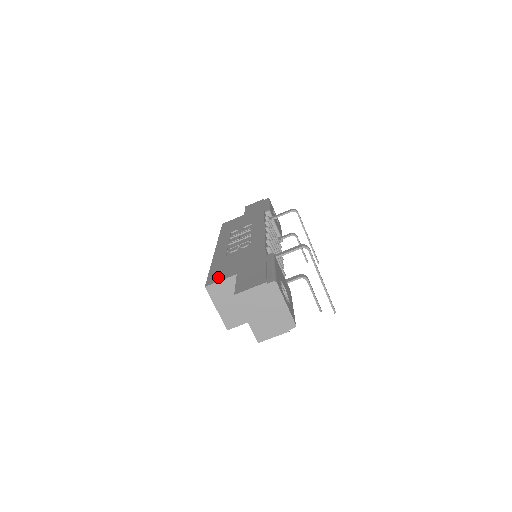
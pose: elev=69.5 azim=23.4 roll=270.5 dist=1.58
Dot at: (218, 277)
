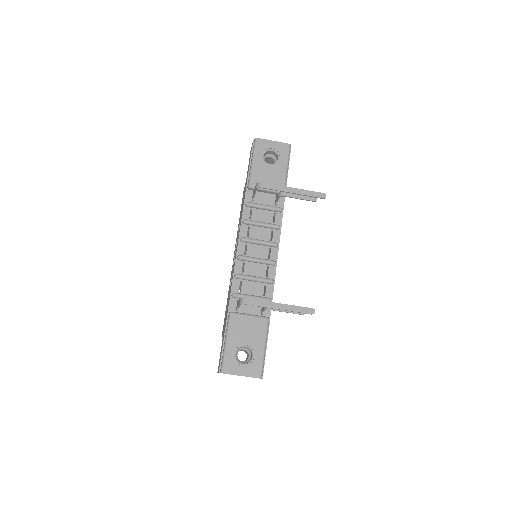
Dot at: occluded
